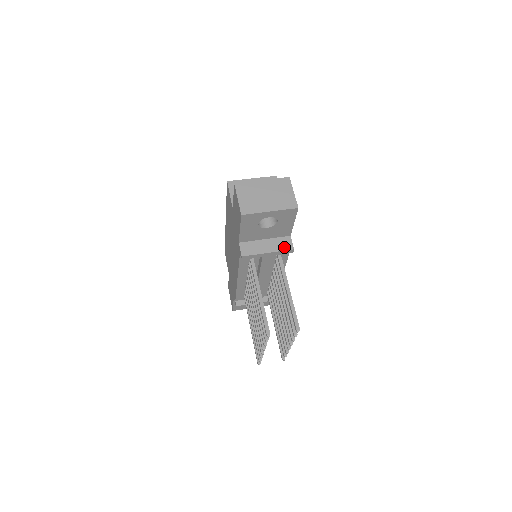
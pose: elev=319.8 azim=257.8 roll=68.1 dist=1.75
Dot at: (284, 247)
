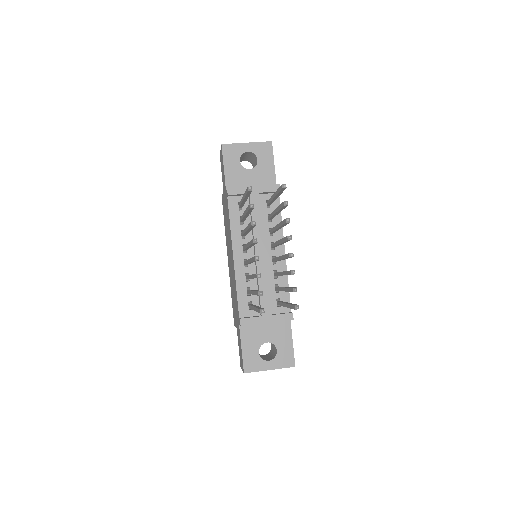
Dot at: (270, 186)
